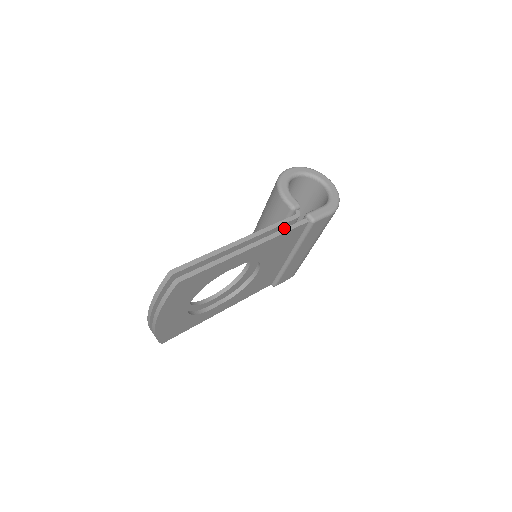
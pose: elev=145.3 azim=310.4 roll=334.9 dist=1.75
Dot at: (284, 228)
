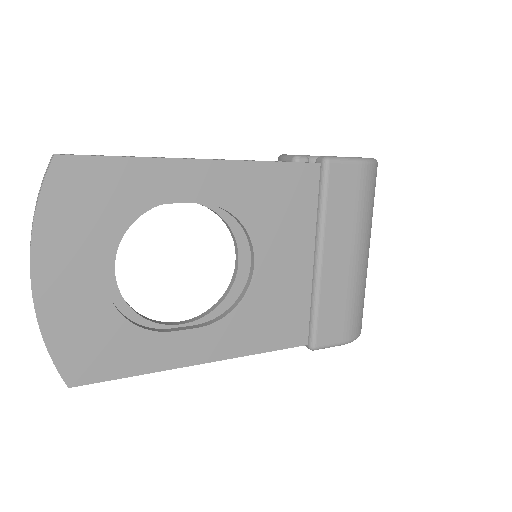
Dot at: (274, 161)
